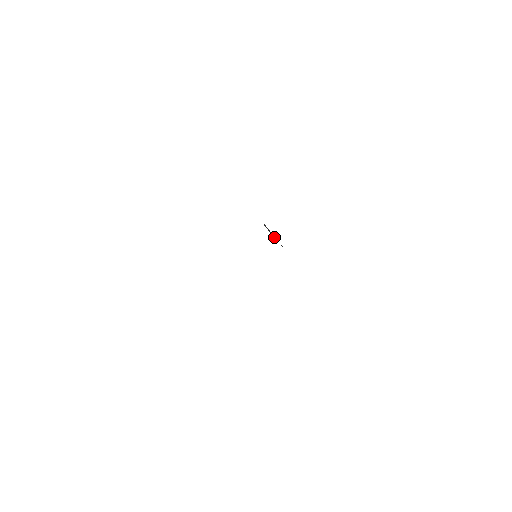
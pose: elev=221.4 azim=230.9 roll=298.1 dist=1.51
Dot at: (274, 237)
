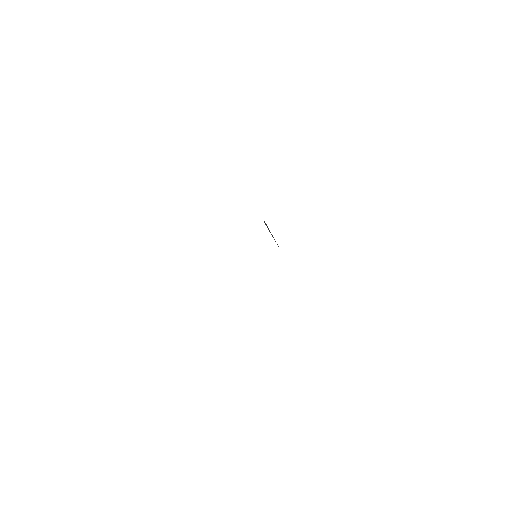
Dot at: (272, 236)
